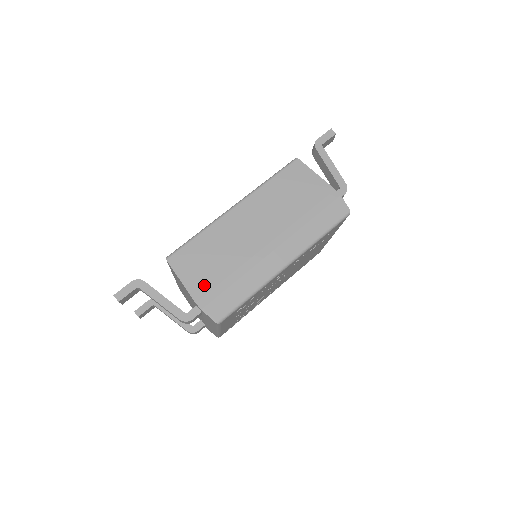
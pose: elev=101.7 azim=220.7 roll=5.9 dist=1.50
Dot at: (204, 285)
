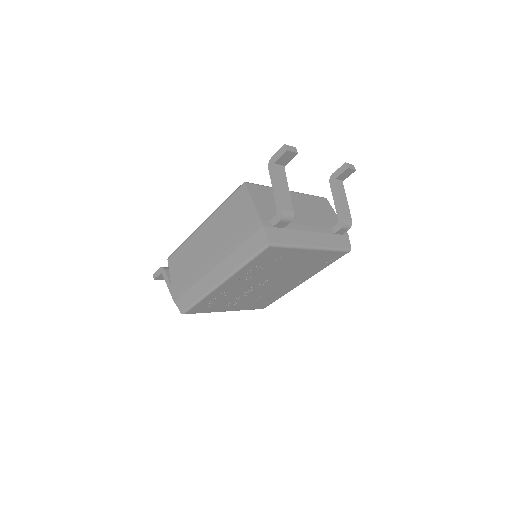
Dot at: (178, 284)
